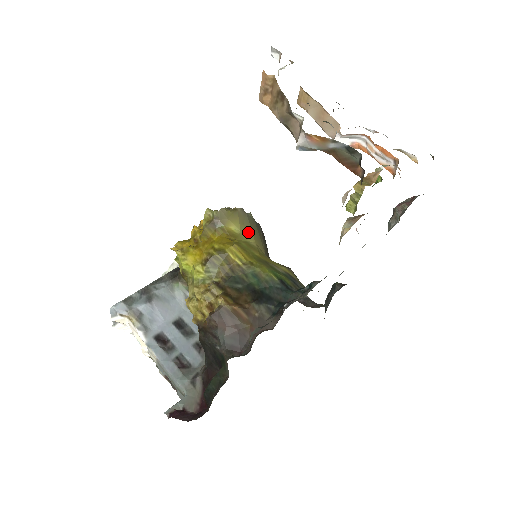
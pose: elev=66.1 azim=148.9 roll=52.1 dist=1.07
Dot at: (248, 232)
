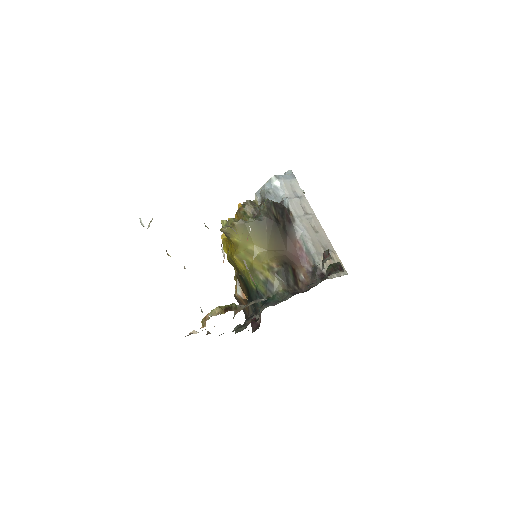
Dot at: occluded
